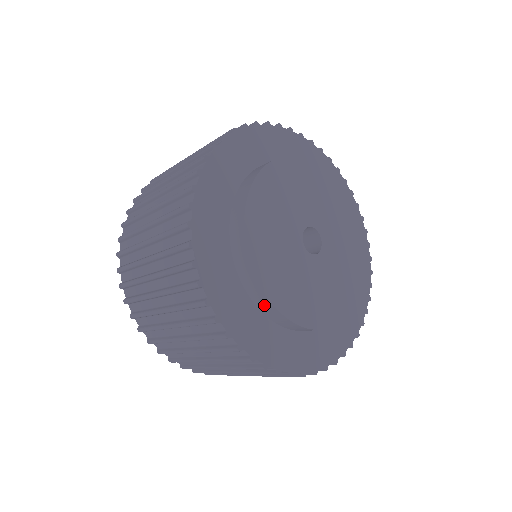
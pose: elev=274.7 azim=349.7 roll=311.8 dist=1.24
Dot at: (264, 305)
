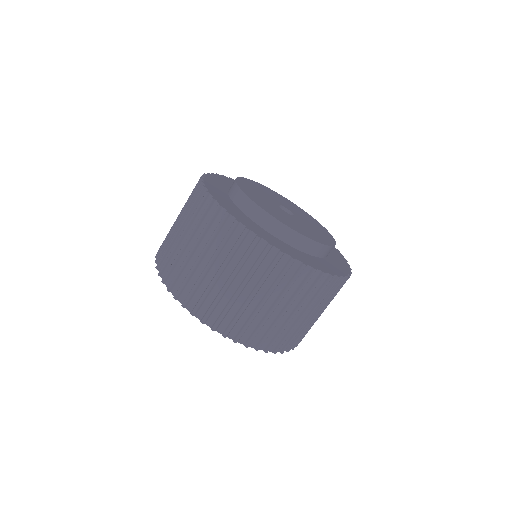
Dot at: (274, 227)
